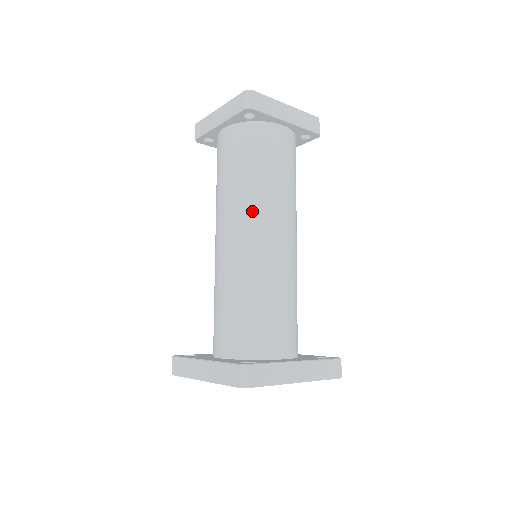
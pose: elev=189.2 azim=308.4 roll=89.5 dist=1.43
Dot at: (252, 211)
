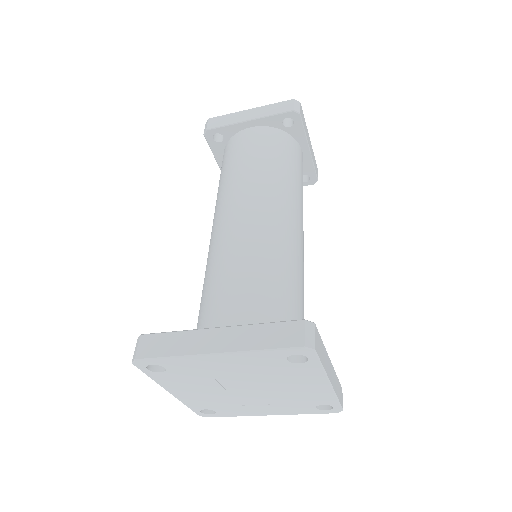
Dot at: (282, 198)
